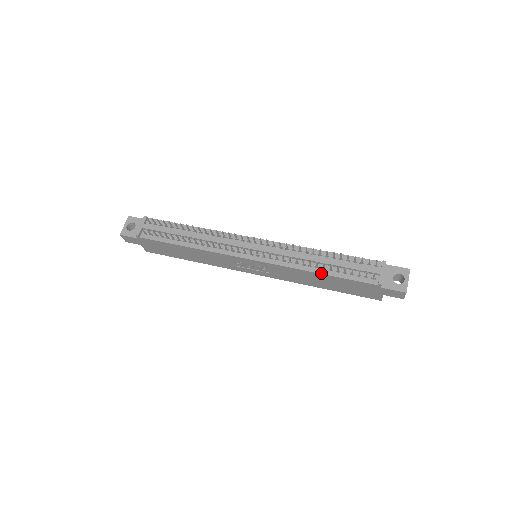
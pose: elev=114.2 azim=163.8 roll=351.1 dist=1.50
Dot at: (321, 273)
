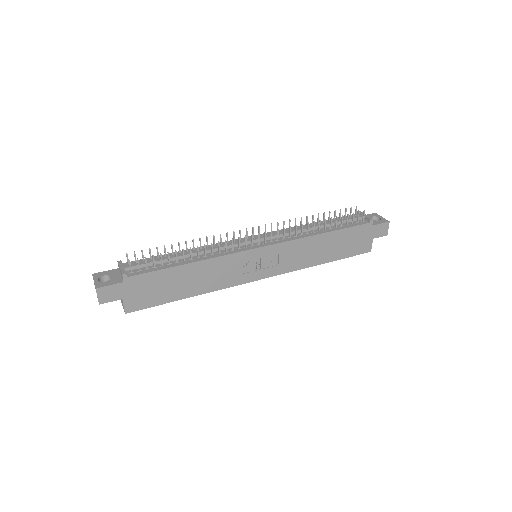
Dot at: (326, 232)
